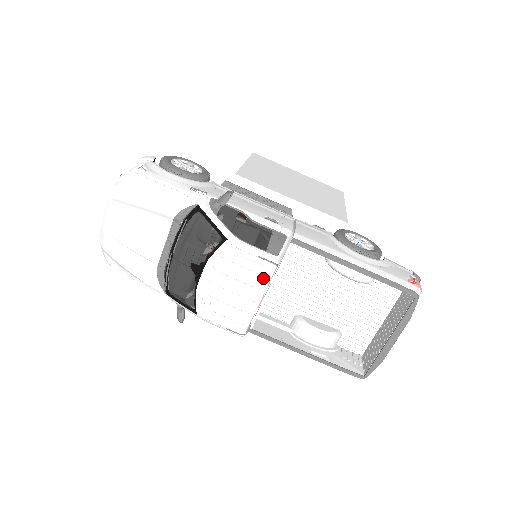
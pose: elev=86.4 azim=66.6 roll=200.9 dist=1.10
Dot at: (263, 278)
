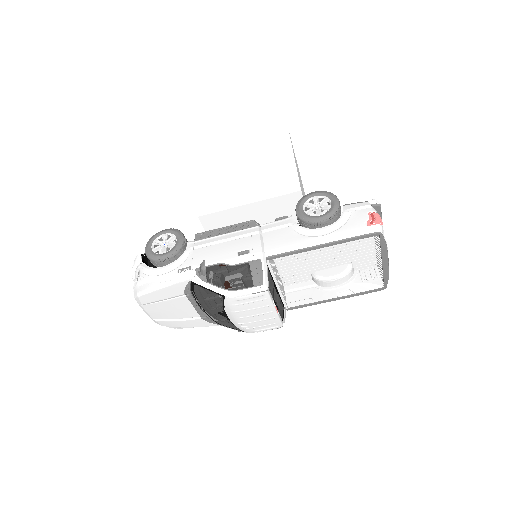
Dot at: (265, 301)
